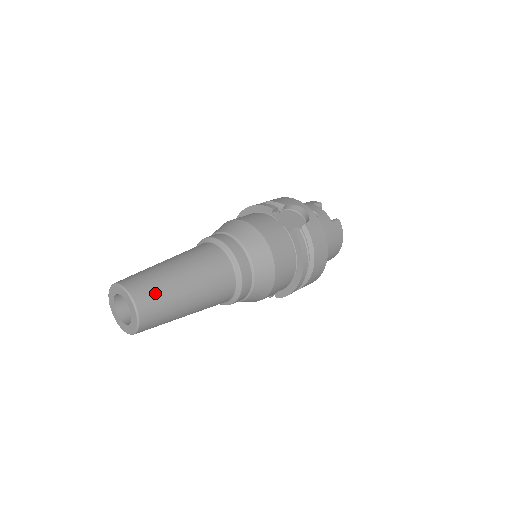
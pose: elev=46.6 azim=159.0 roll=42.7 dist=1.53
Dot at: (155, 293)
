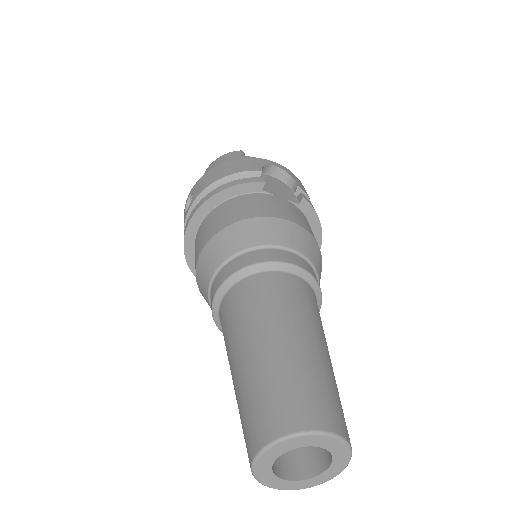
Dot at: (334, 399)
